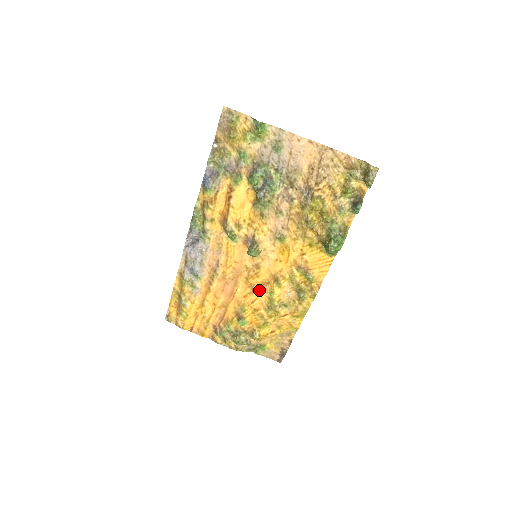
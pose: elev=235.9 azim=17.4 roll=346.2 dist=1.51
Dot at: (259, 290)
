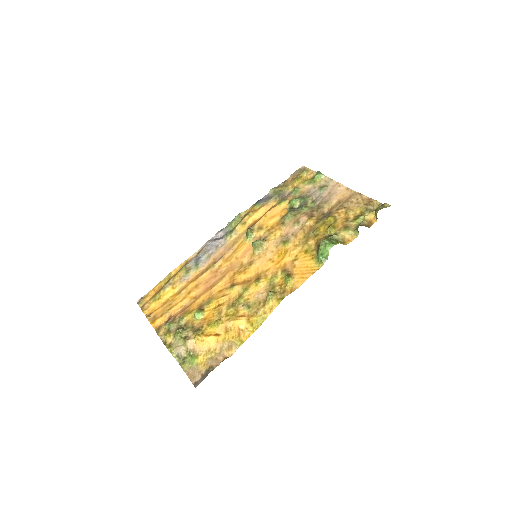
Dot at: (237, 285)
